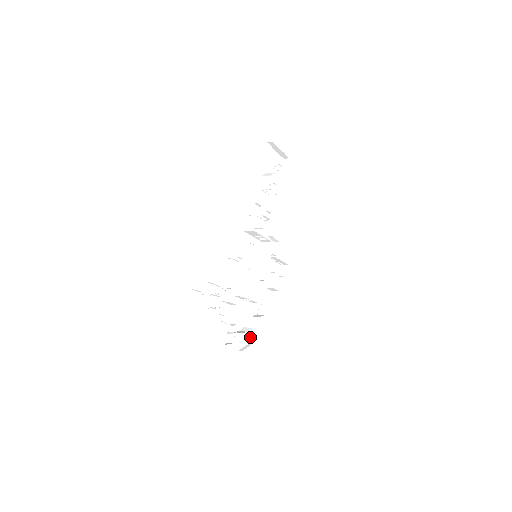
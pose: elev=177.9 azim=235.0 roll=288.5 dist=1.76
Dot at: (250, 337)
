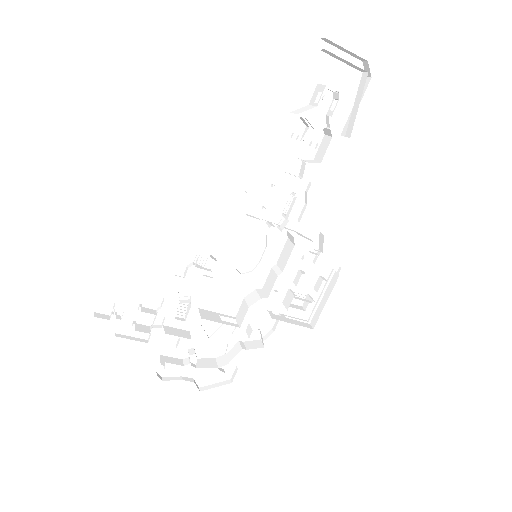
Dot at: (230, 372)
